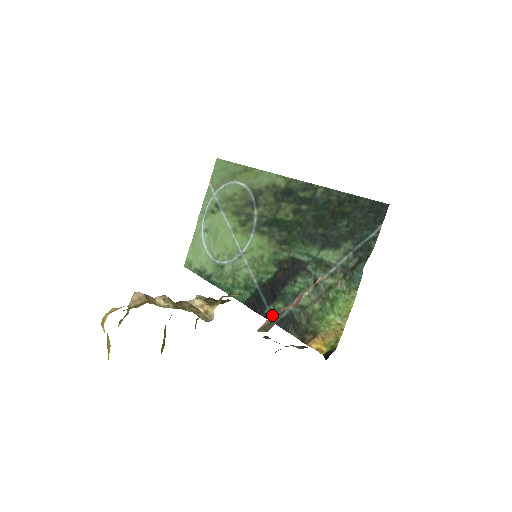
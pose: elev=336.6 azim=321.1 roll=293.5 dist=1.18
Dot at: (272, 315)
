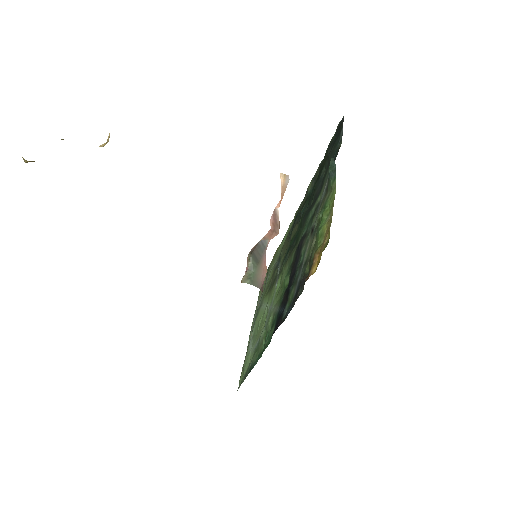
Dot at: (287, 310)
